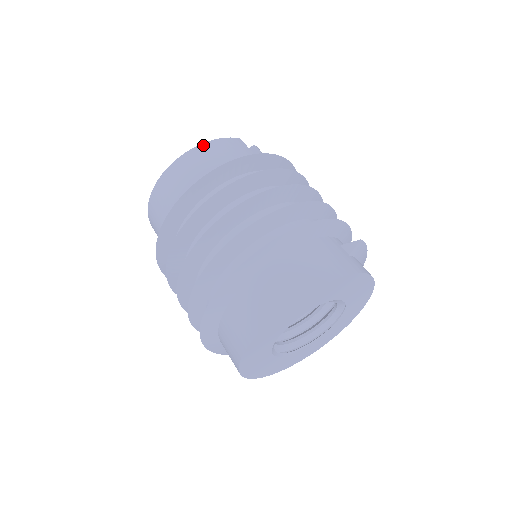
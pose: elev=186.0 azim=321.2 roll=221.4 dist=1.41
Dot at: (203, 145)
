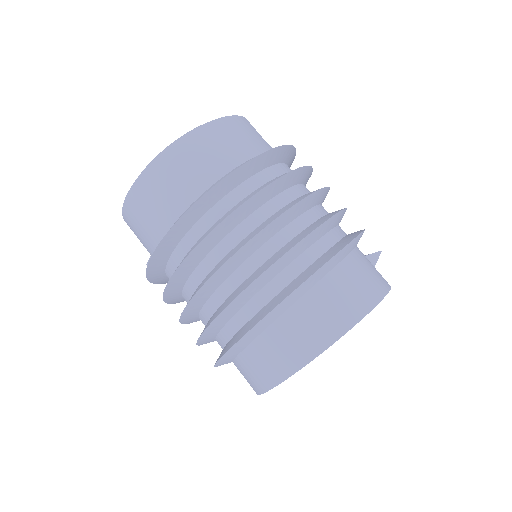
Dot at: (216, 122)
